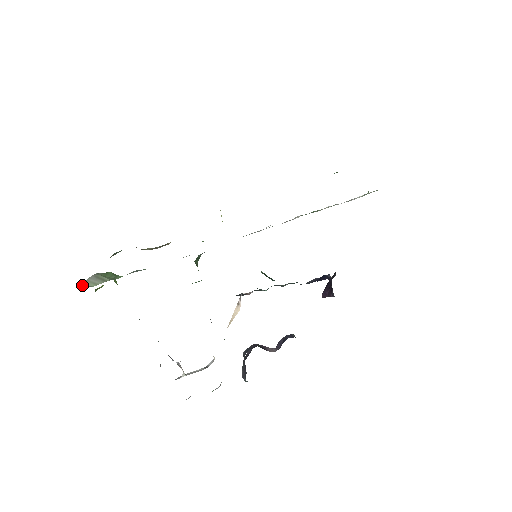
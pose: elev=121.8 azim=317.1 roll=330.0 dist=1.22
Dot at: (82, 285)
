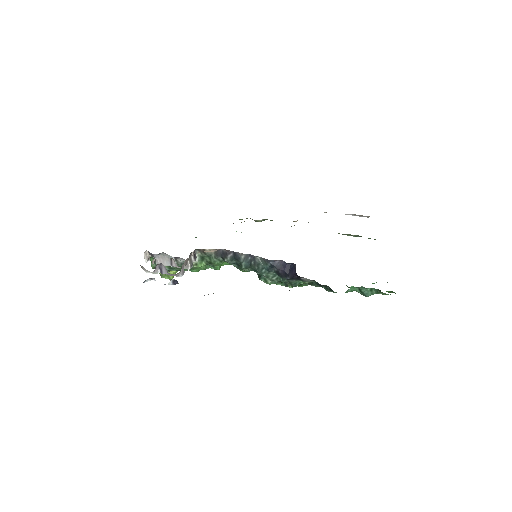
Dot at: occluded
